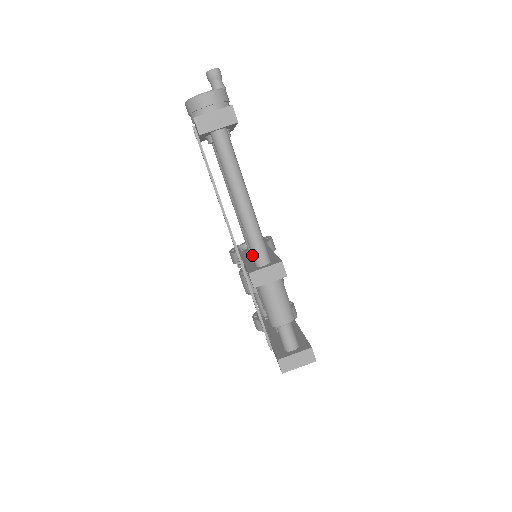
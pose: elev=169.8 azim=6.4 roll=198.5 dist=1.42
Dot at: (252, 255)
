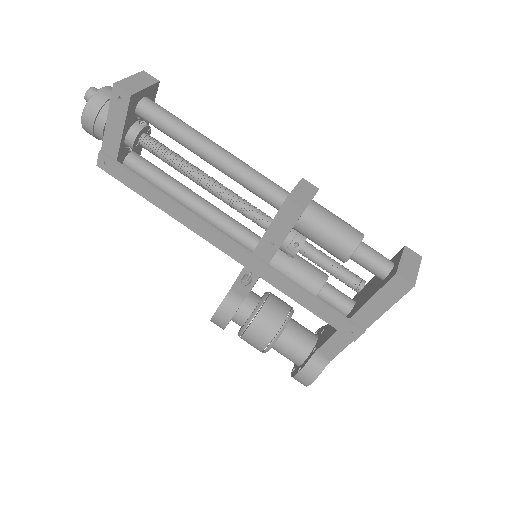
Dot at: (268, 196)
